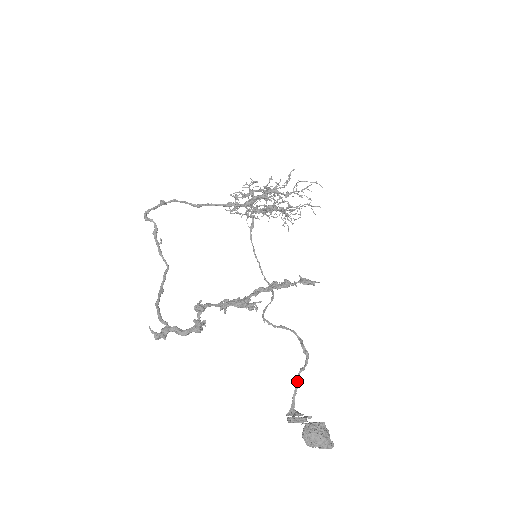
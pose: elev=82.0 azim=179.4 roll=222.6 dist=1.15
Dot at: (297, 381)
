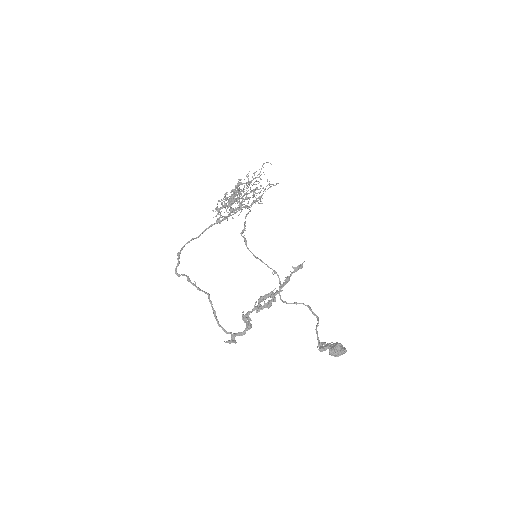
Dot at: (317, 331)
